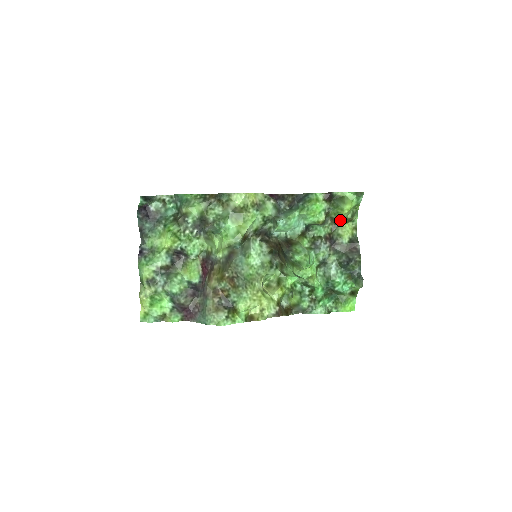
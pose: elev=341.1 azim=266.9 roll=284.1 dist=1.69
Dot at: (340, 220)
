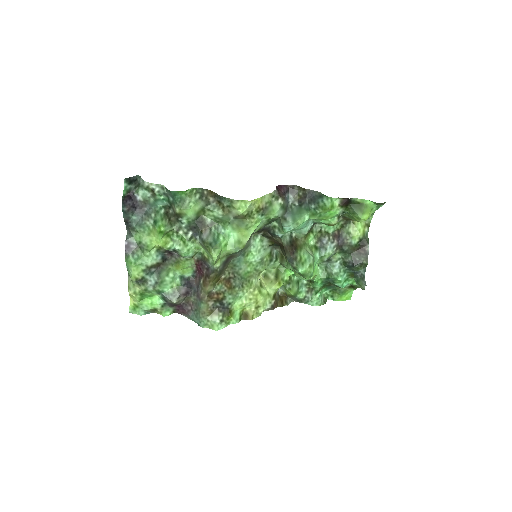
Dot at: occluded
